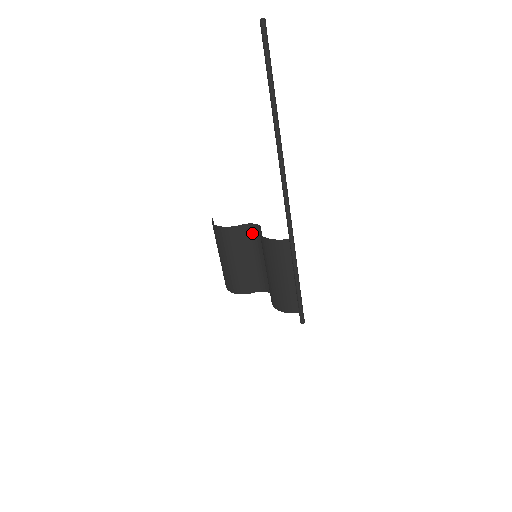
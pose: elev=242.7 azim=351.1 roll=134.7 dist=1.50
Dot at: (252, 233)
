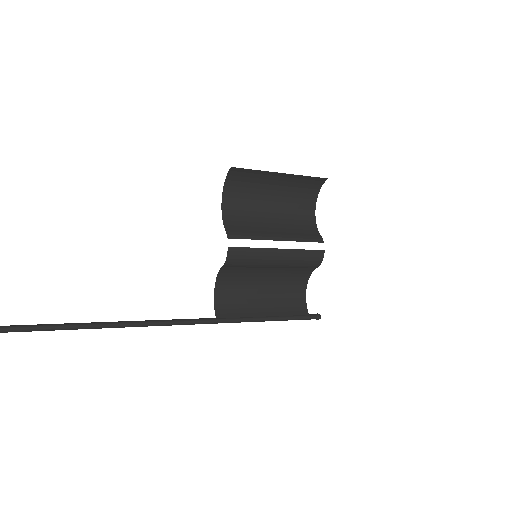
Dot at: occluded
